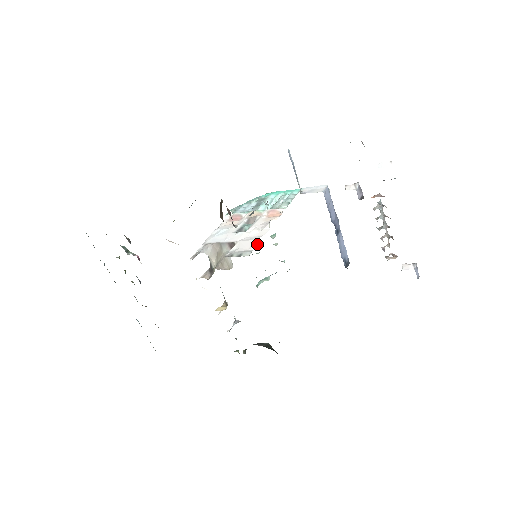
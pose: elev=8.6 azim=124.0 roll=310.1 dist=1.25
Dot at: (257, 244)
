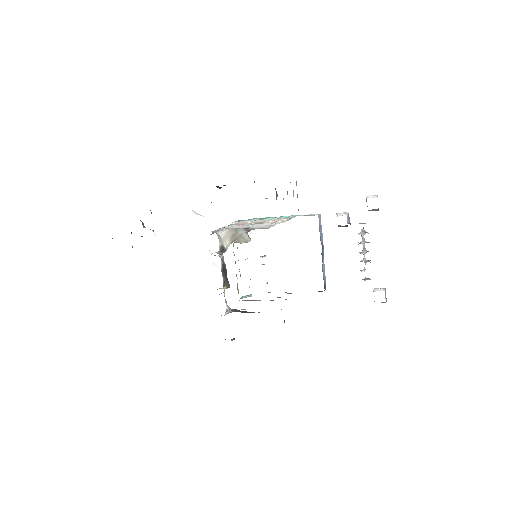
Dot at: occluded
